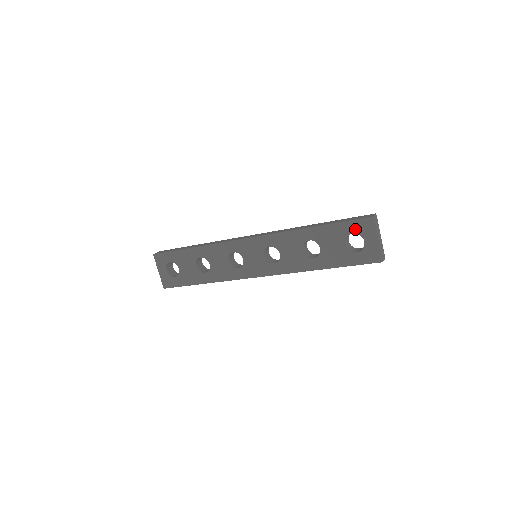
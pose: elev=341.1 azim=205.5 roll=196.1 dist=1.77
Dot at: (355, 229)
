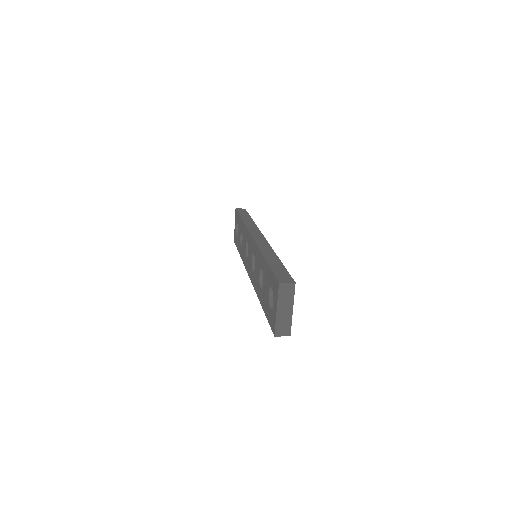
Dot at: (273, 284)
